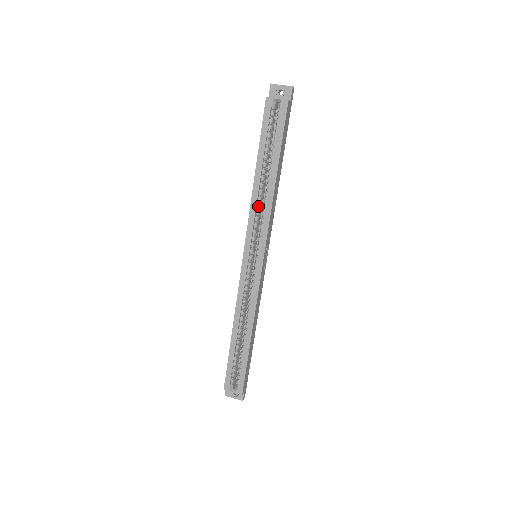
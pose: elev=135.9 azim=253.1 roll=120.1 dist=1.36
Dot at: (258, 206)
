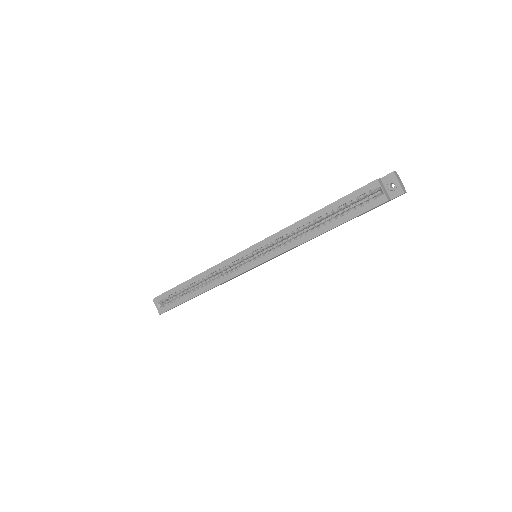
Dot at: (290, 234)
